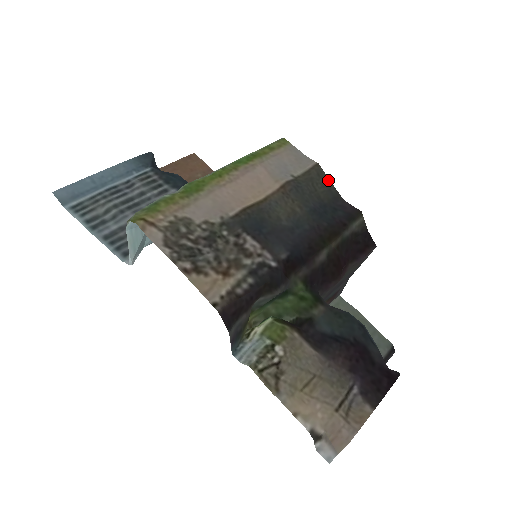
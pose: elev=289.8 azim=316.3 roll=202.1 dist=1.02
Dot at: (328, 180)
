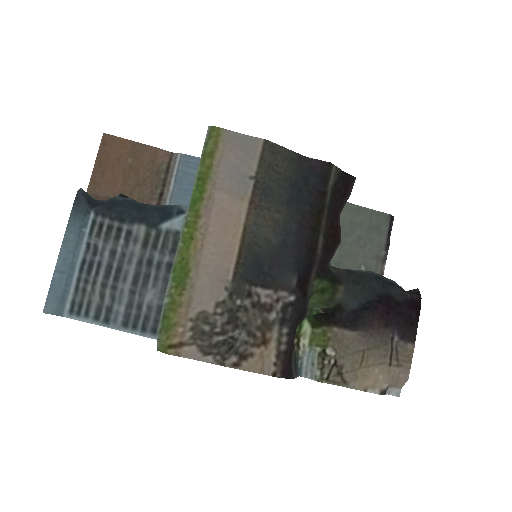
Dot at: (284, 150)
